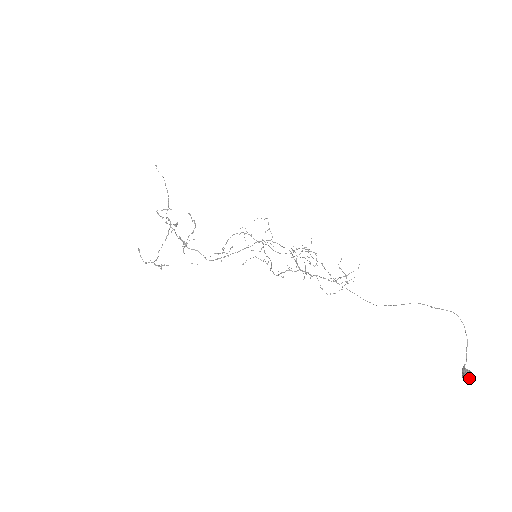
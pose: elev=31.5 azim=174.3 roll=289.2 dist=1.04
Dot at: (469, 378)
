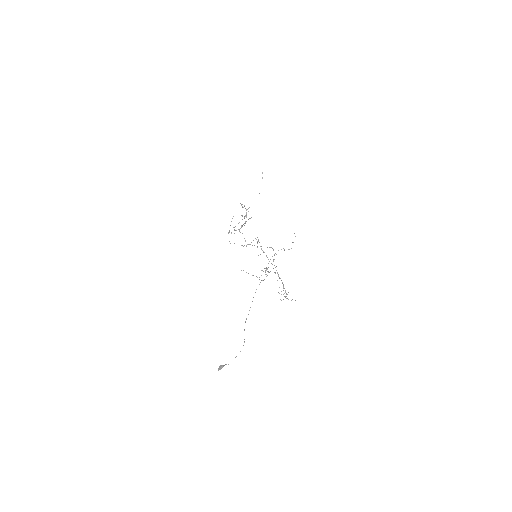
Dot at: (218, 369)
